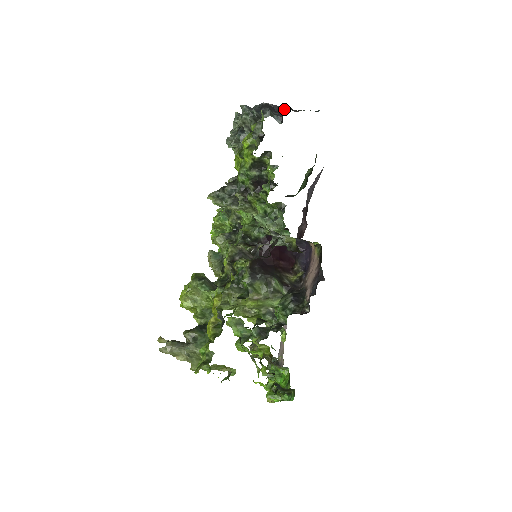
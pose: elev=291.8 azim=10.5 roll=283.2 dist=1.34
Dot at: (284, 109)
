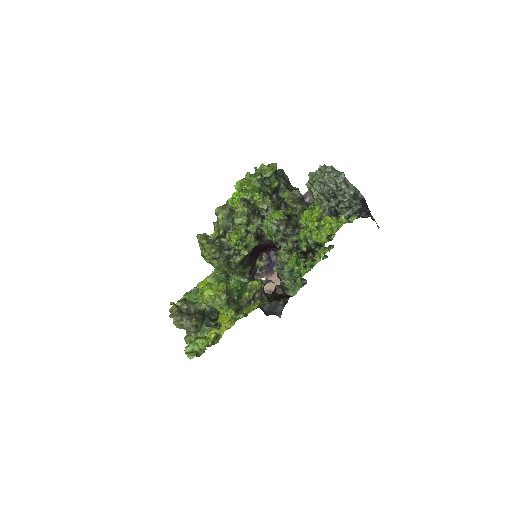
Dot at: (367, 209)
